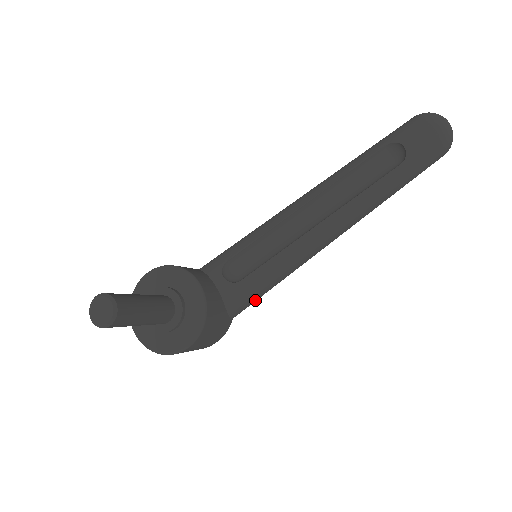
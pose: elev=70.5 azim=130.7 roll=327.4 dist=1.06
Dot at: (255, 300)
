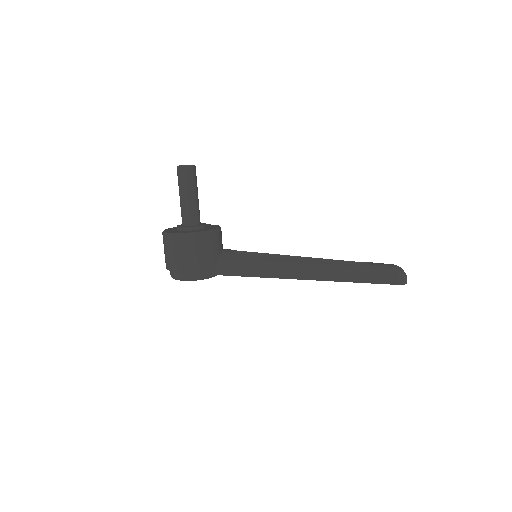
Dot at: (236, 275)
